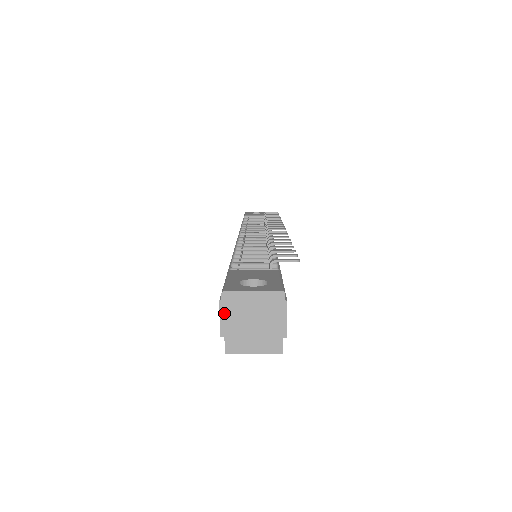
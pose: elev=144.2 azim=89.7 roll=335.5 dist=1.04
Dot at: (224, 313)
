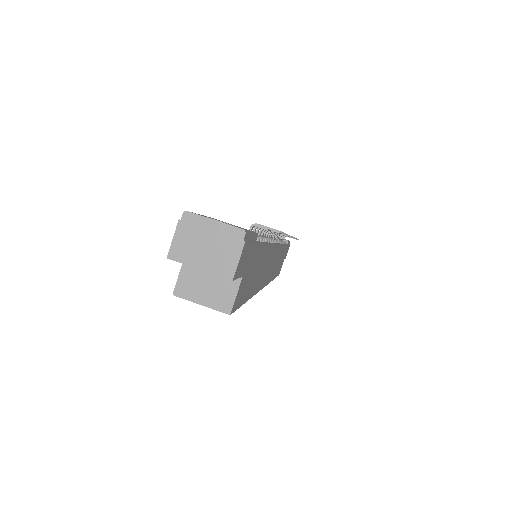
Dot at: (179, 234)
